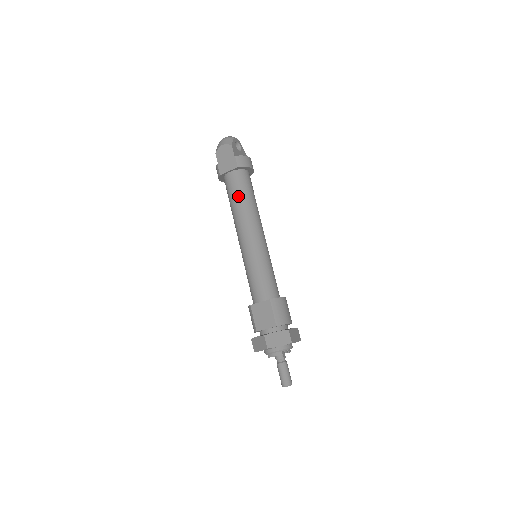
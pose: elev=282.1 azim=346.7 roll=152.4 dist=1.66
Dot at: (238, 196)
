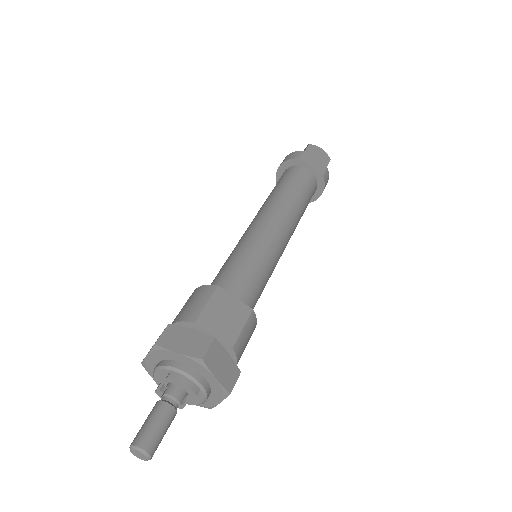
Dot at: (301, 191)
